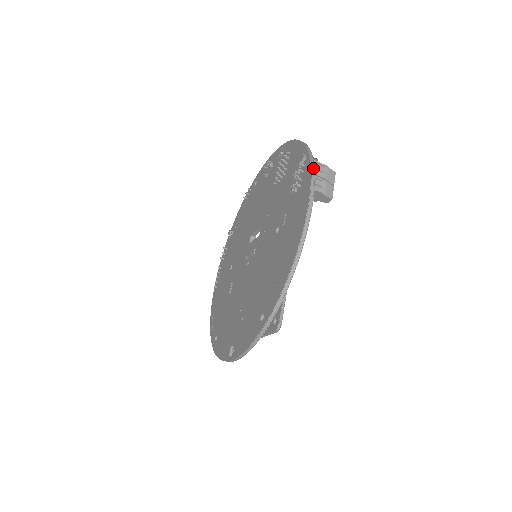
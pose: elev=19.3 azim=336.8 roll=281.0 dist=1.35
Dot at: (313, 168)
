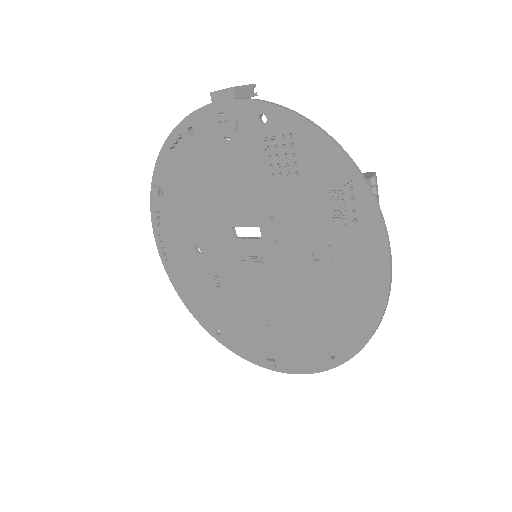
Dot at: (376, 201)
